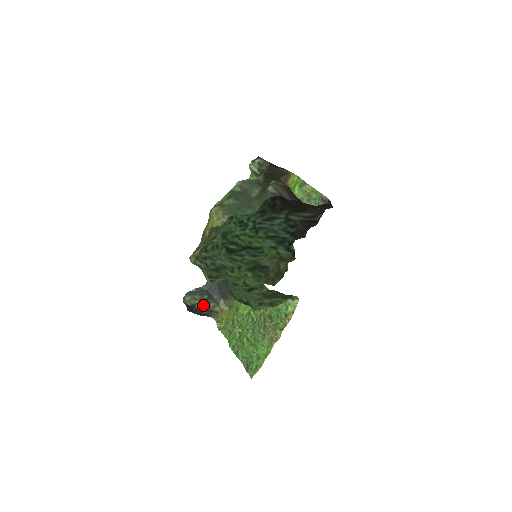
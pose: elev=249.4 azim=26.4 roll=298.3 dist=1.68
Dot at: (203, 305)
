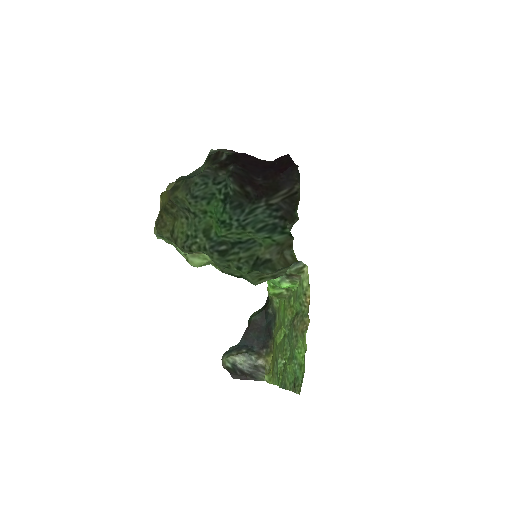
Dot at: (244, 361)
